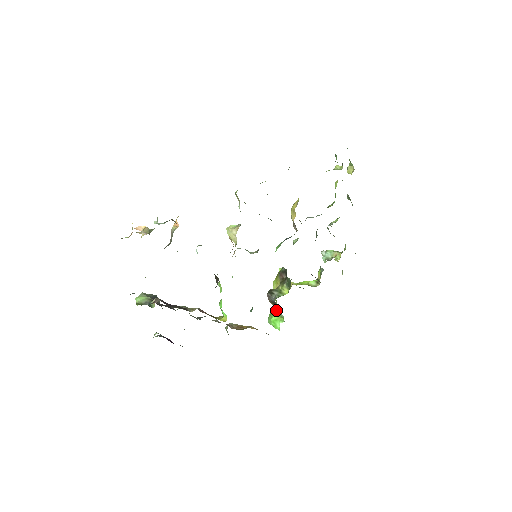
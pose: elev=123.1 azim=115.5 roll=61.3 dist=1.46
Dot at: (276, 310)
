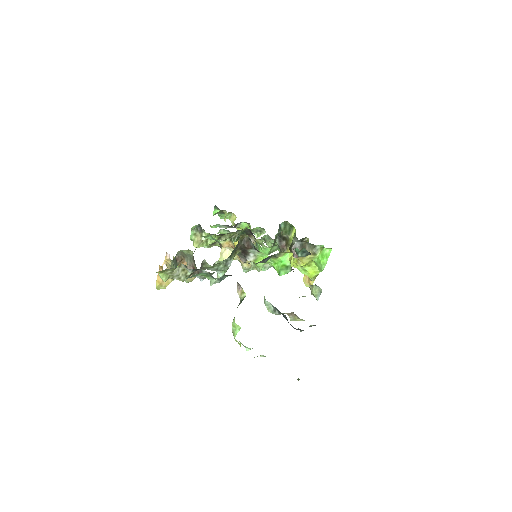
Dot at: (312, 253)
